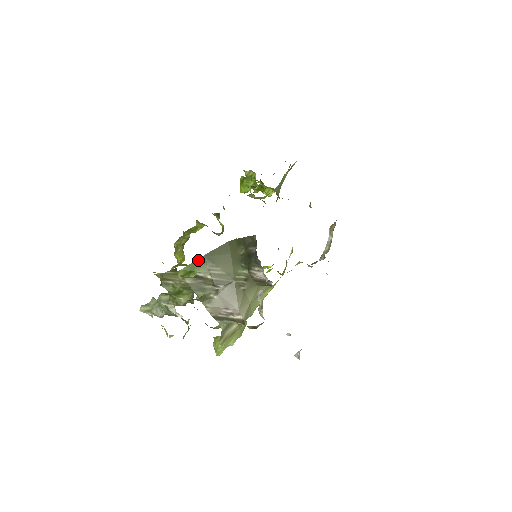
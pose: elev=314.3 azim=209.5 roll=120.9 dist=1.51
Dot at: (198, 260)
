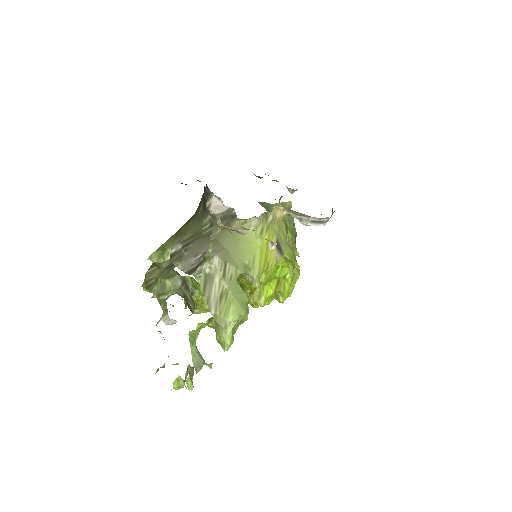
Dot at: (169, 240)
